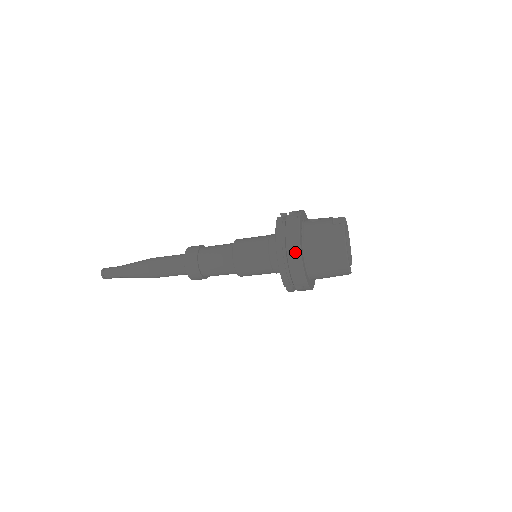
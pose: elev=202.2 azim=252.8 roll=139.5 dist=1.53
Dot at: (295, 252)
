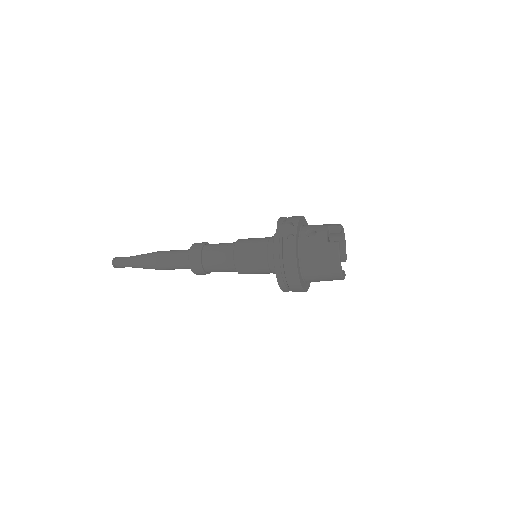
Dot at: (293, 274)
